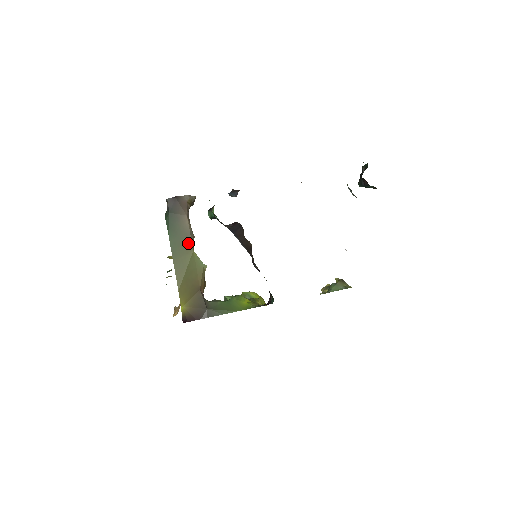
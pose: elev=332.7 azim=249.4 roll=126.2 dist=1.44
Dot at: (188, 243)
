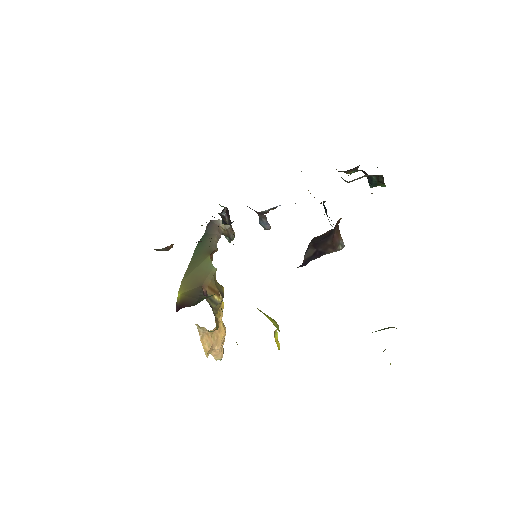
Dot at: (208, 251)
